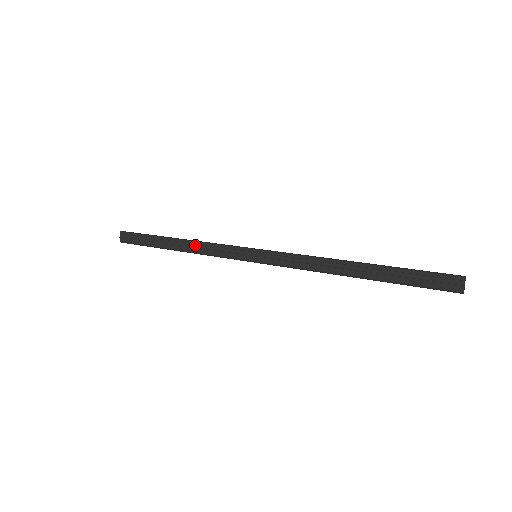
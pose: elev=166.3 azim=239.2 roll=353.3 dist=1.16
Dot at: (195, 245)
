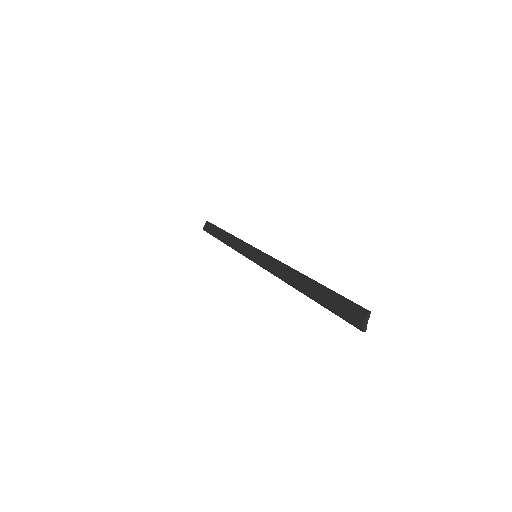
Dot at: (231, 239)
